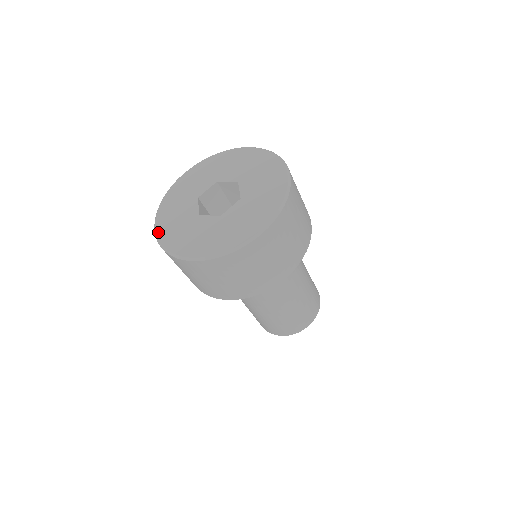
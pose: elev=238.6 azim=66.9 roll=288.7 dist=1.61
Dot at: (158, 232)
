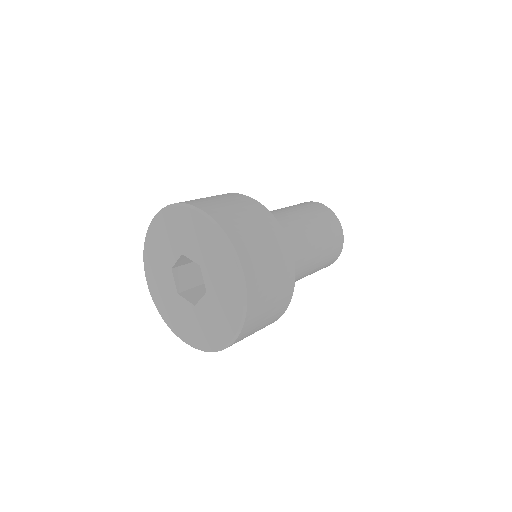
Dot at: (190, 344)
